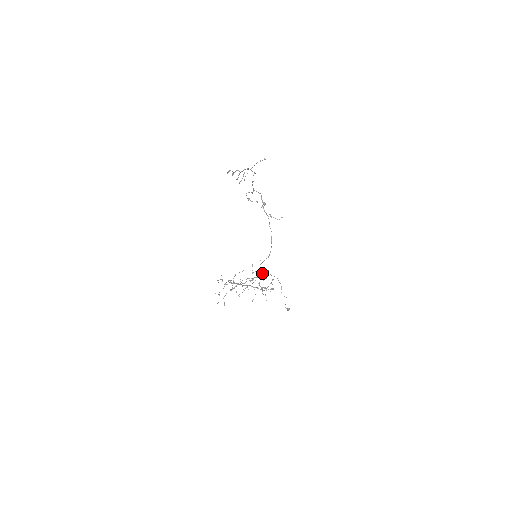
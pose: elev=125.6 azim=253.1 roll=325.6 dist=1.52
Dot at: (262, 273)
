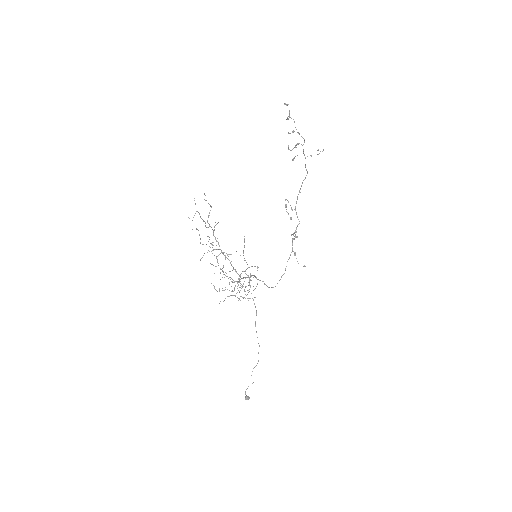
Dot at: occluded
